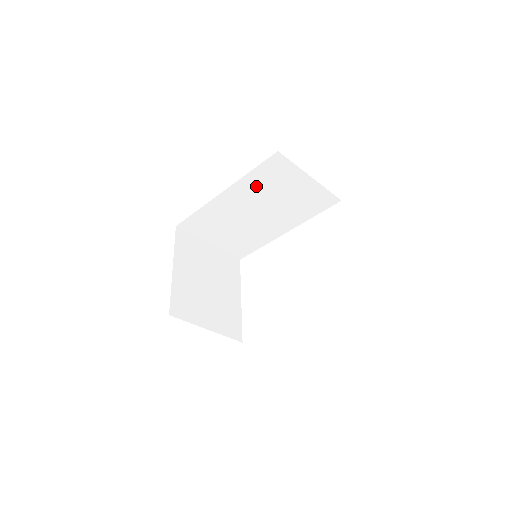
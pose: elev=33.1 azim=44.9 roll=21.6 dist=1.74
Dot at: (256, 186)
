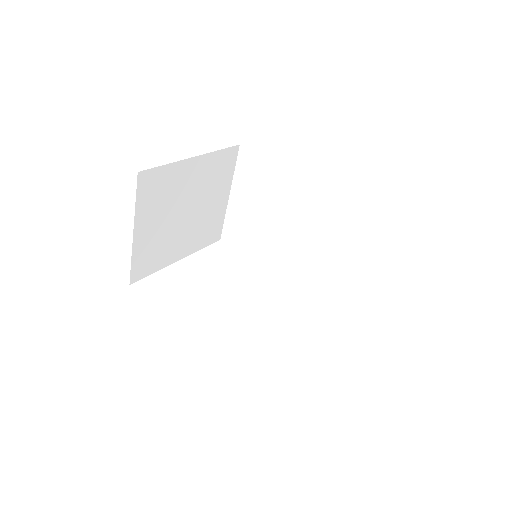
Dot at: (339, 221)
